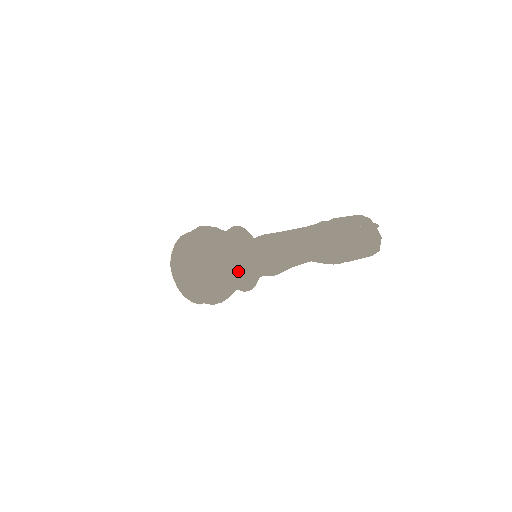
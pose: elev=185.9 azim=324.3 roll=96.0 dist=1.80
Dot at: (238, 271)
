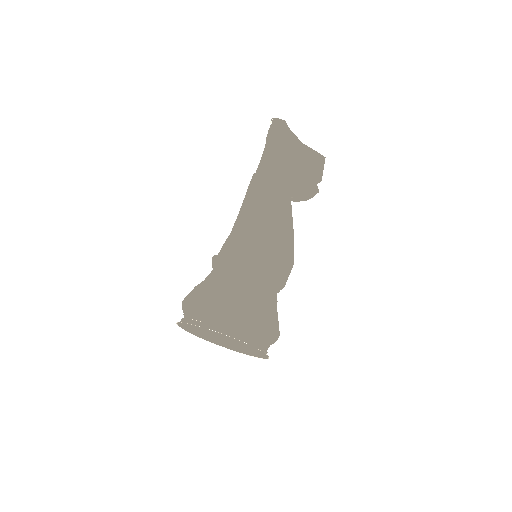
Dot at: occluded
